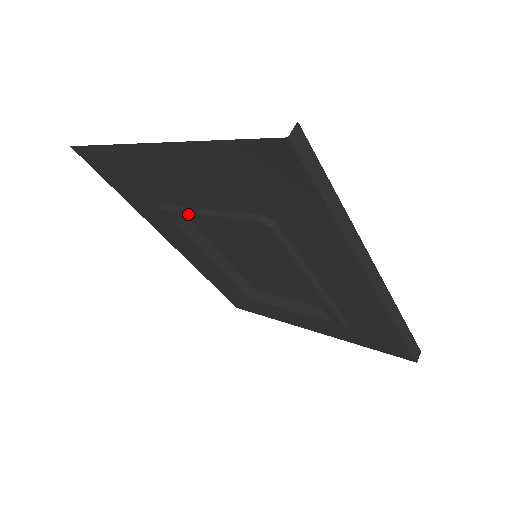
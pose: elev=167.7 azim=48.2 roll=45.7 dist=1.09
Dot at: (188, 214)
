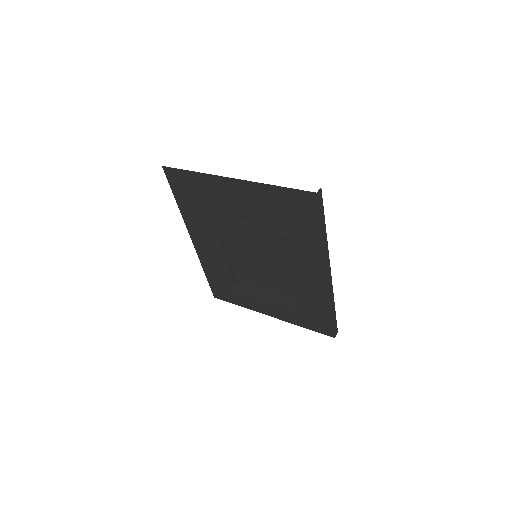
Dot at: (229, 221)
